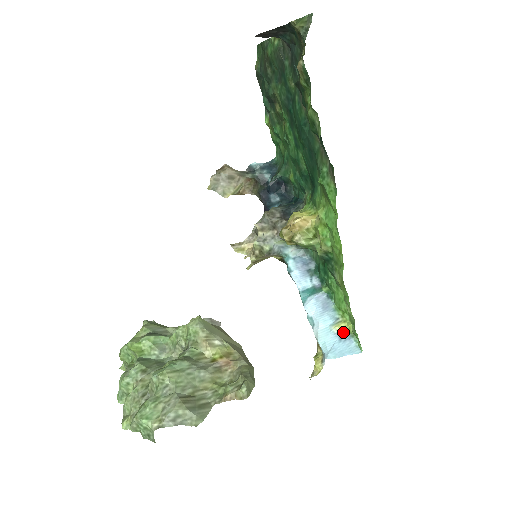
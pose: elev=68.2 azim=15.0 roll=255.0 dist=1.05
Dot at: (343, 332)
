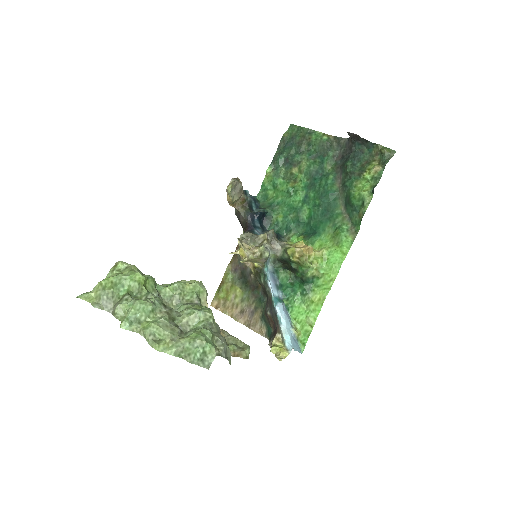
Dot at: (296, 335)
